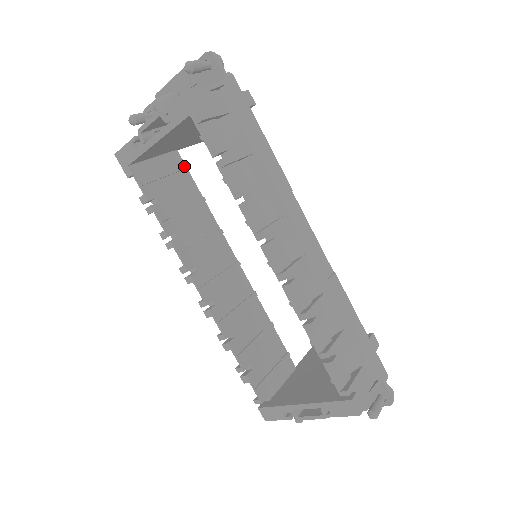
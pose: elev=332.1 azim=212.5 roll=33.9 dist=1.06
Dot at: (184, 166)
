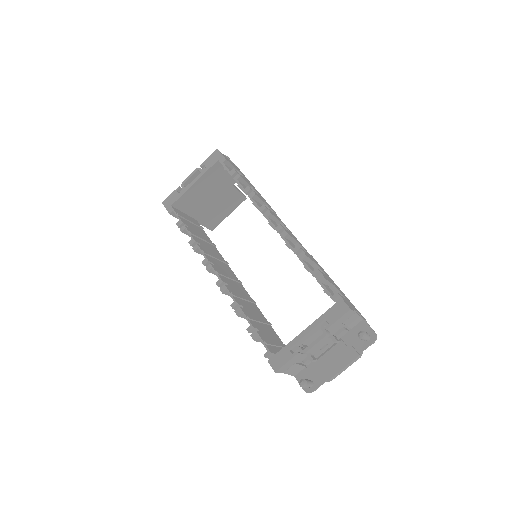
Dot at: (201, 227)
